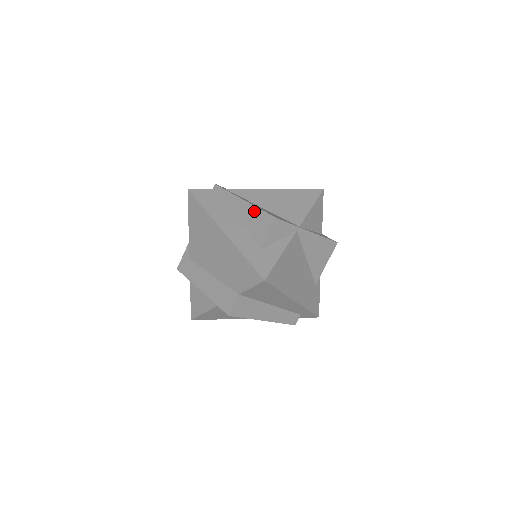
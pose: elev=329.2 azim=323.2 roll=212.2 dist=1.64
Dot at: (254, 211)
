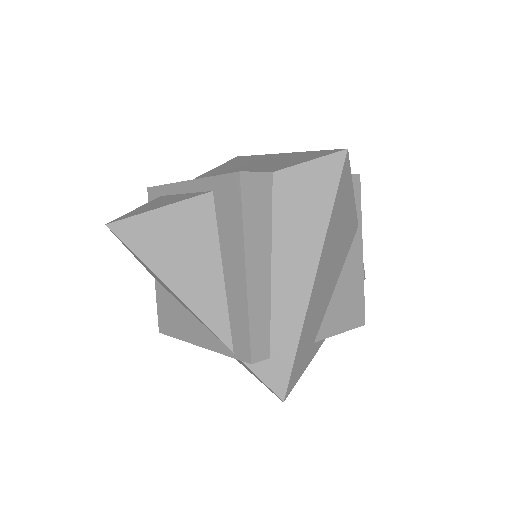
Dot at: occluded
